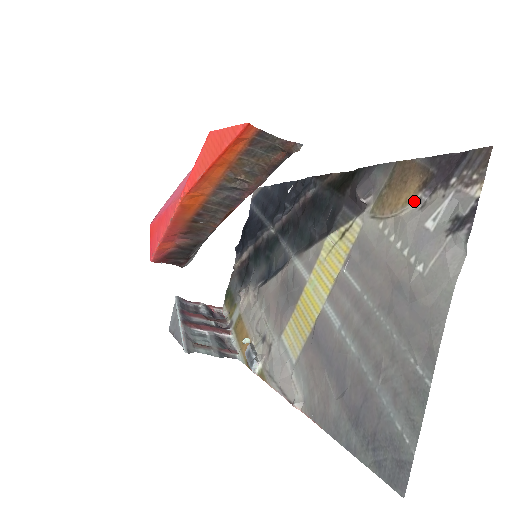
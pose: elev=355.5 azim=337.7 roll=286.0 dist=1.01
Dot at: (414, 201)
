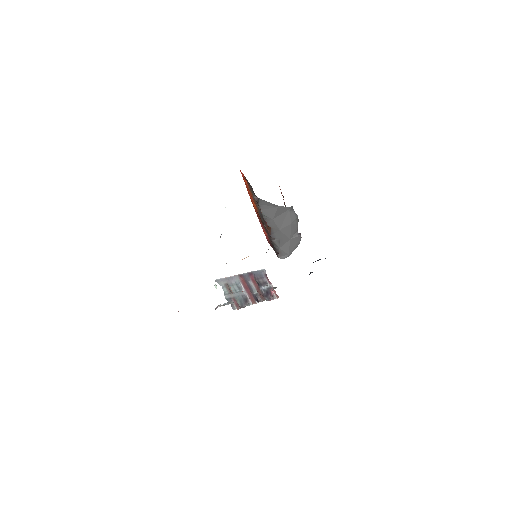
Dot at: occluded
